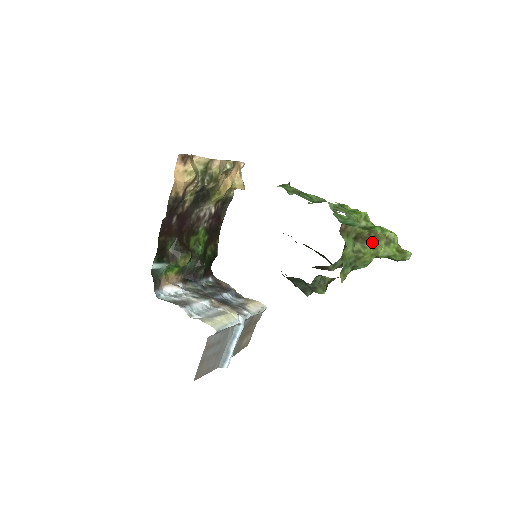
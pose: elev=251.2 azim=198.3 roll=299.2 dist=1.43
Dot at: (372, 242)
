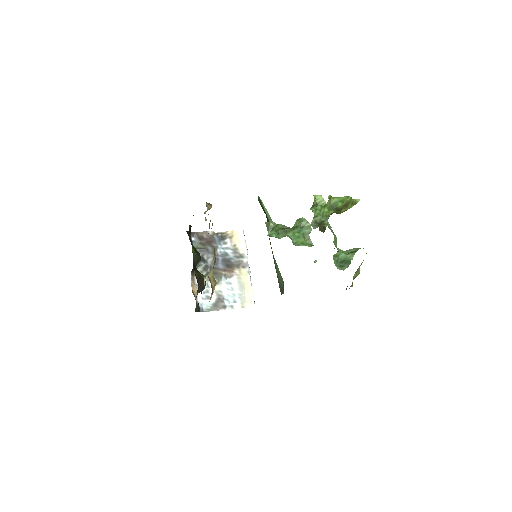
Dot at: occluded
